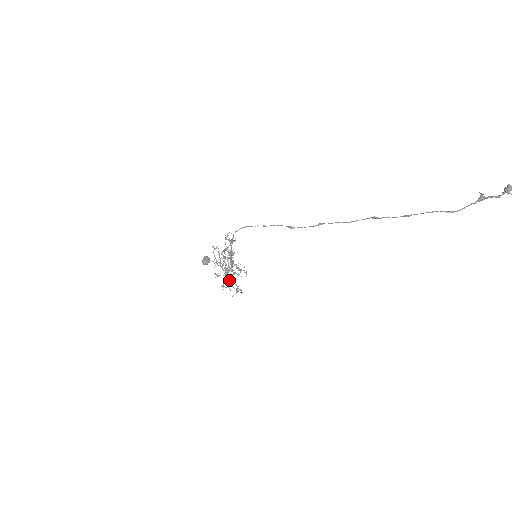
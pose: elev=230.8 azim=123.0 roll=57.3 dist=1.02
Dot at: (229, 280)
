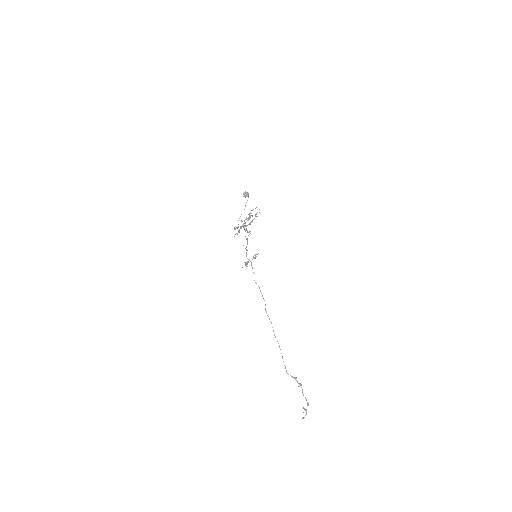
Dot at: occluded
